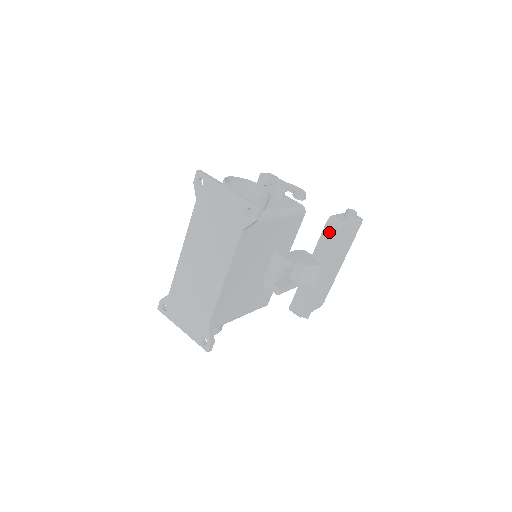
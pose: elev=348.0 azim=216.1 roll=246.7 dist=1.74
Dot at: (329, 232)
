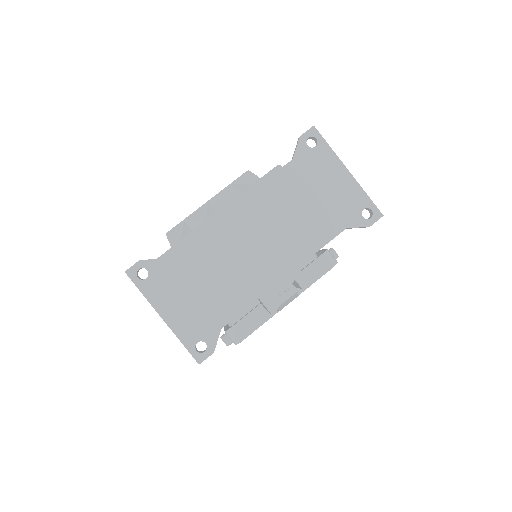
Dot at: (322, 264)
